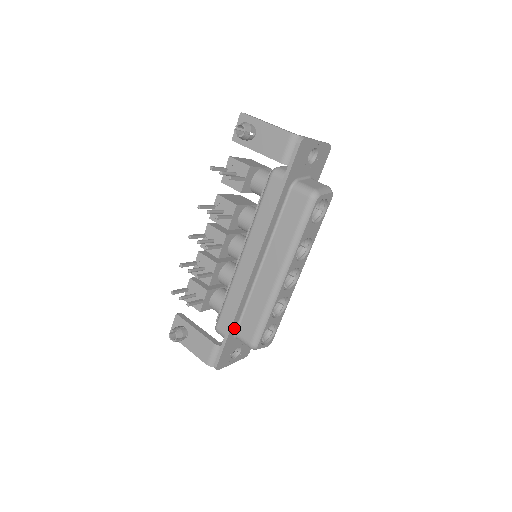
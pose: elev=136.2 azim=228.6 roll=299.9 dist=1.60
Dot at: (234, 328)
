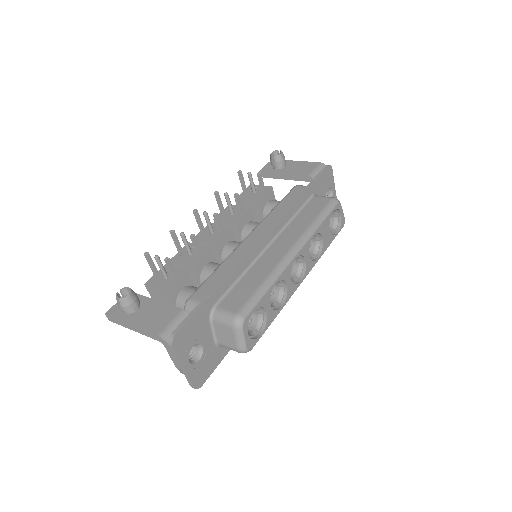
Dot at: (217, 296)
